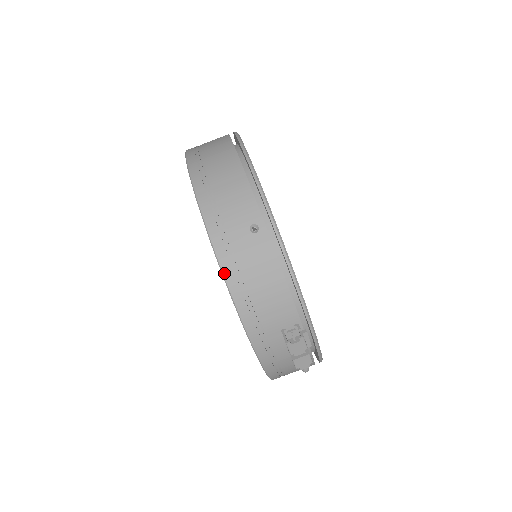
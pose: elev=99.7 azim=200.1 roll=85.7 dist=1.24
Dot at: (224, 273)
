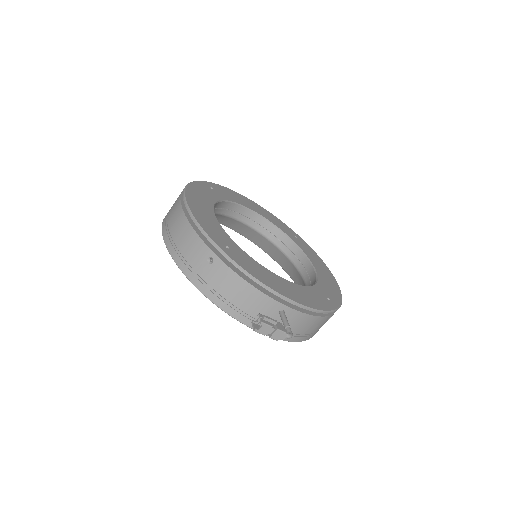
Dot at: (209, 298)
